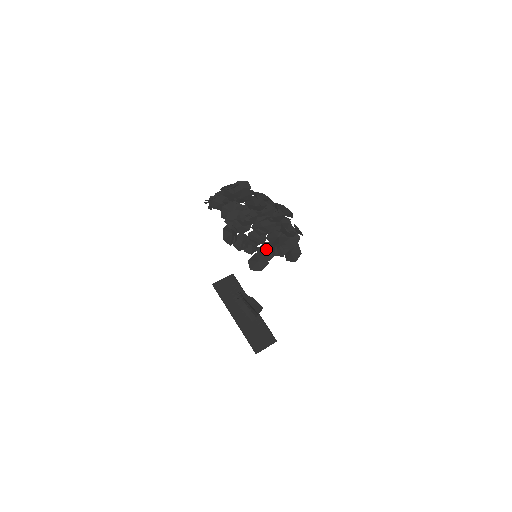
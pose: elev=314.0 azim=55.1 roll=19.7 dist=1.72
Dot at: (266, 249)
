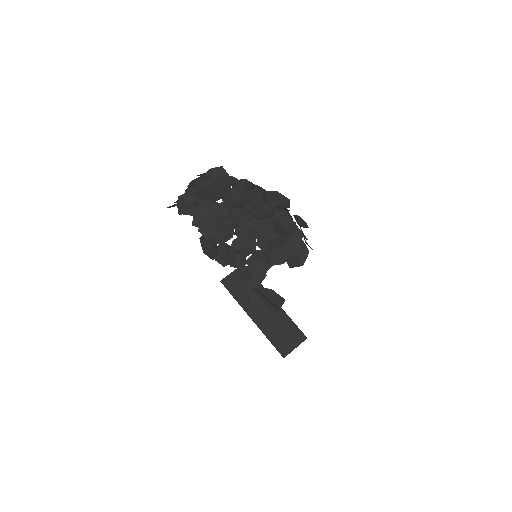
Dot at: (259, 258)
